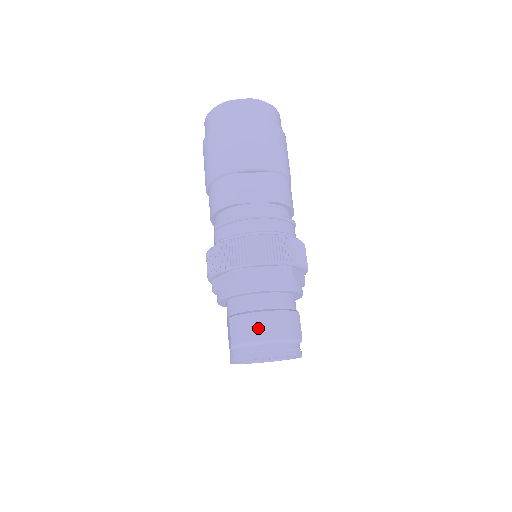
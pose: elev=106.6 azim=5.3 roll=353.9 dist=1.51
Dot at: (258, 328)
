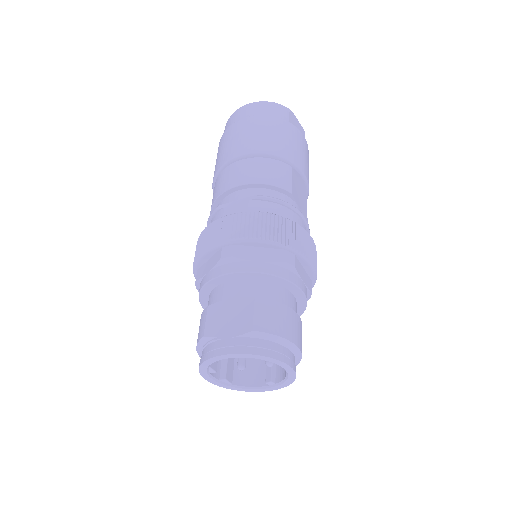
Dot at: (292, 327)
